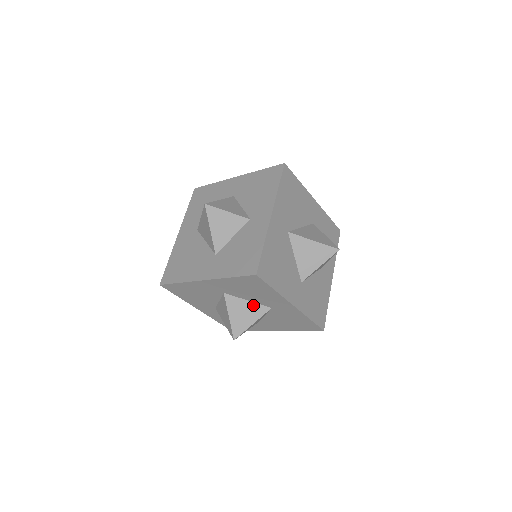
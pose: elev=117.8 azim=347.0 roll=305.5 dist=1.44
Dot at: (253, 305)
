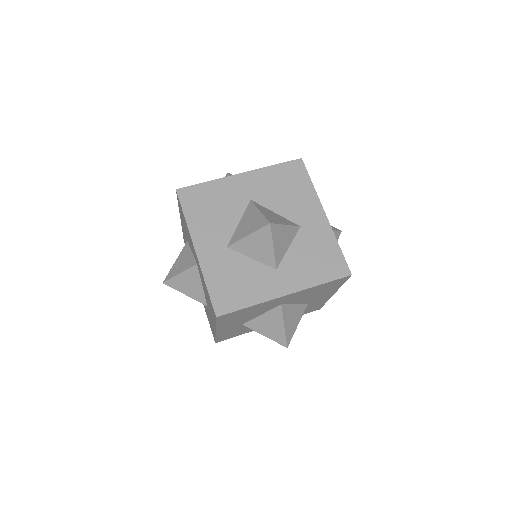
Dot at: (191, 257)
